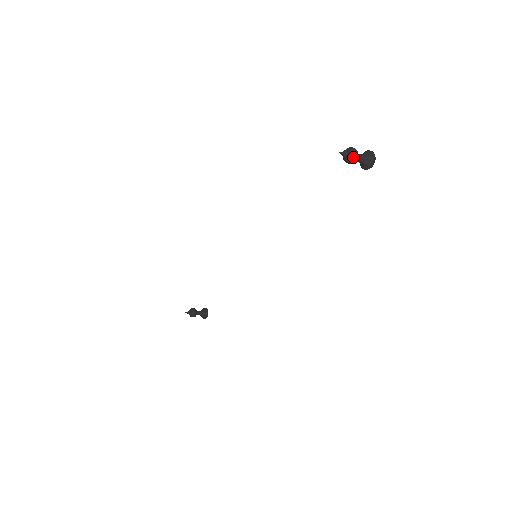
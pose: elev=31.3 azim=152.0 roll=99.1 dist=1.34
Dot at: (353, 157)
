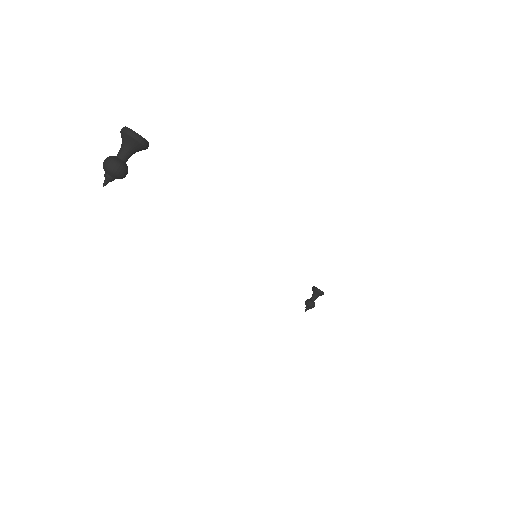
Dot at: (115, 171)
